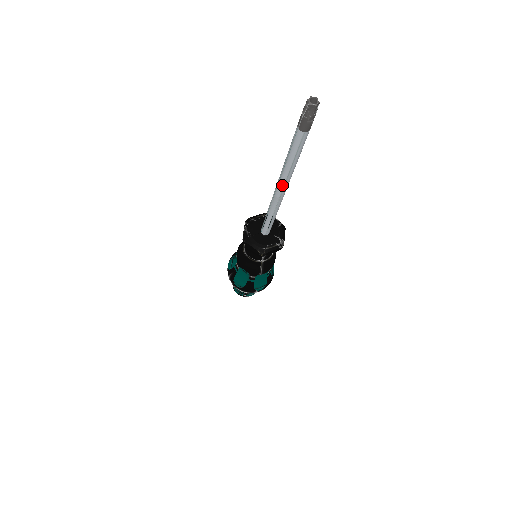
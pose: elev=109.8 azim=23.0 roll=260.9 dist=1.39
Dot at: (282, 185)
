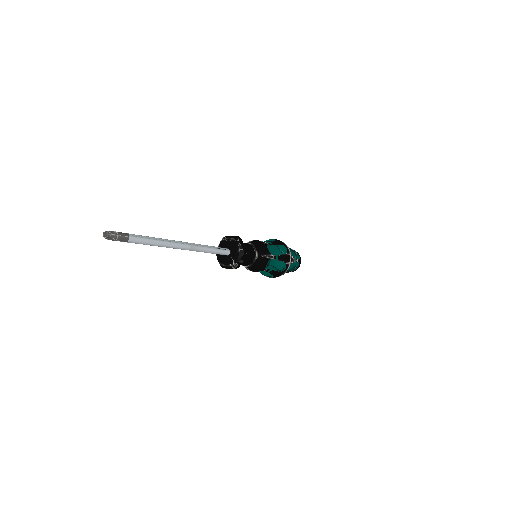
Dot at: occluded
